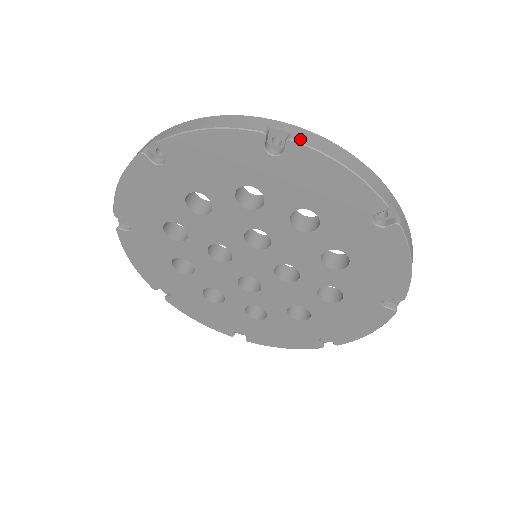
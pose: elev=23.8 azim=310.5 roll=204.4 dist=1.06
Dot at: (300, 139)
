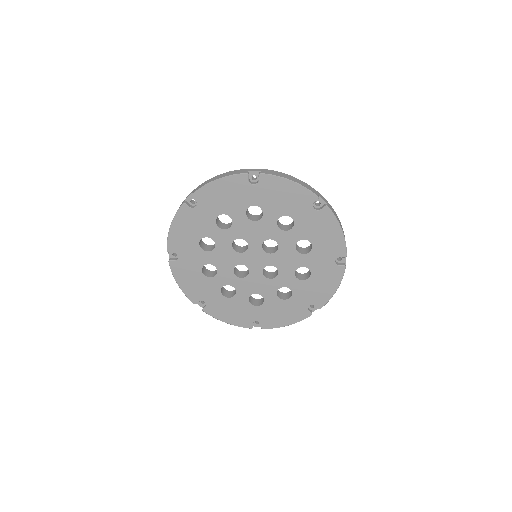
Dot at: (330, 208)
